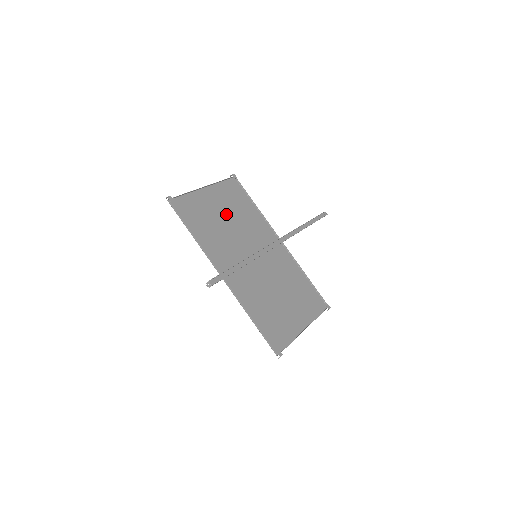
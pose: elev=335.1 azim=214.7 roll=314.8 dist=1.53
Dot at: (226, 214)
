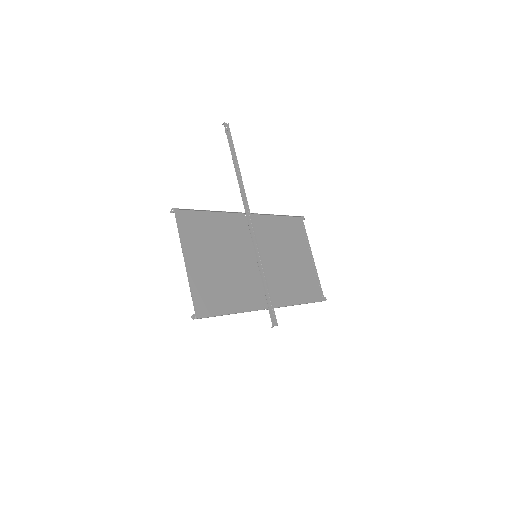
Dot at: (215, 257)
